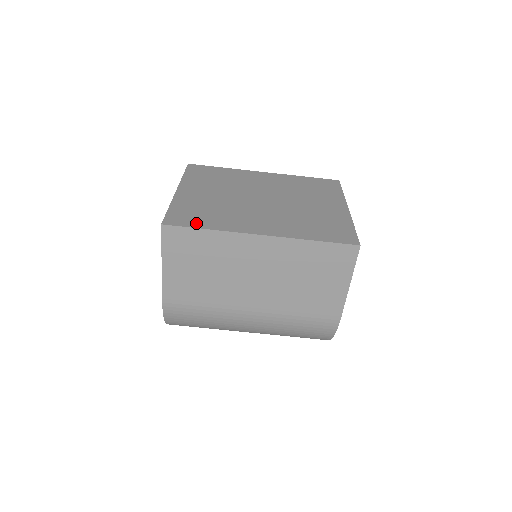
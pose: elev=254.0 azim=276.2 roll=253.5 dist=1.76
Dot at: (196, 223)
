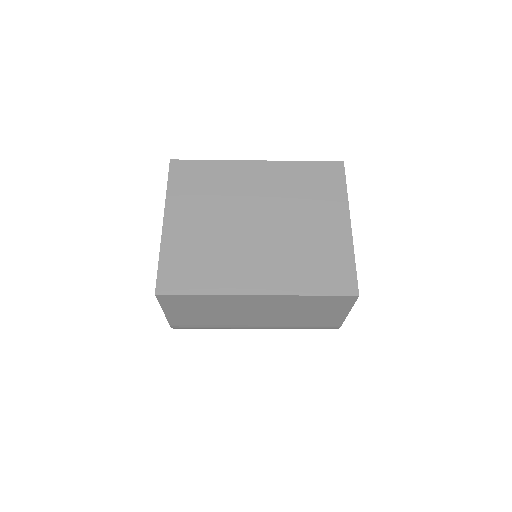
Dot at: (190, 286)
